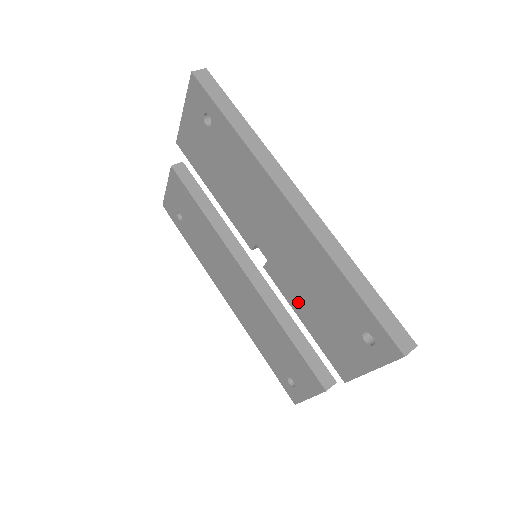
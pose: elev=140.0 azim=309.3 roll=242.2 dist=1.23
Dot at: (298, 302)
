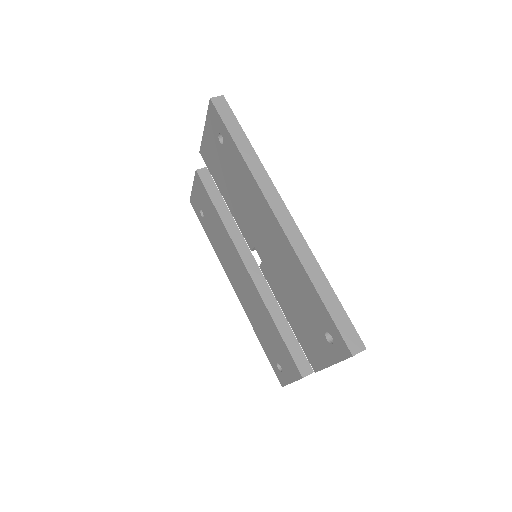
Dot at: (283, 300)
